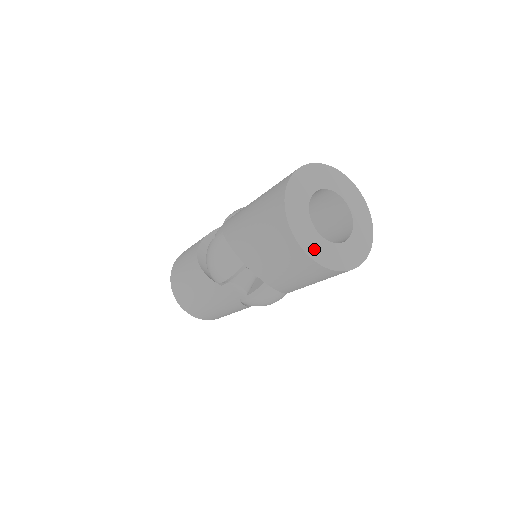
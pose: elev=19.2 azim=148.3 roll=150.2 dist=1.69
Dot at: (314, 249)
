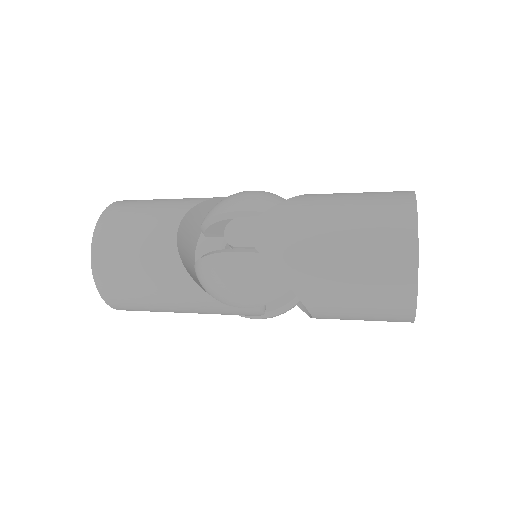
Dot at: occluded
